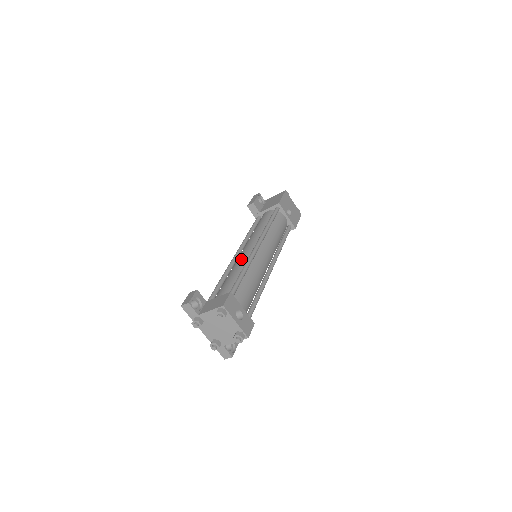
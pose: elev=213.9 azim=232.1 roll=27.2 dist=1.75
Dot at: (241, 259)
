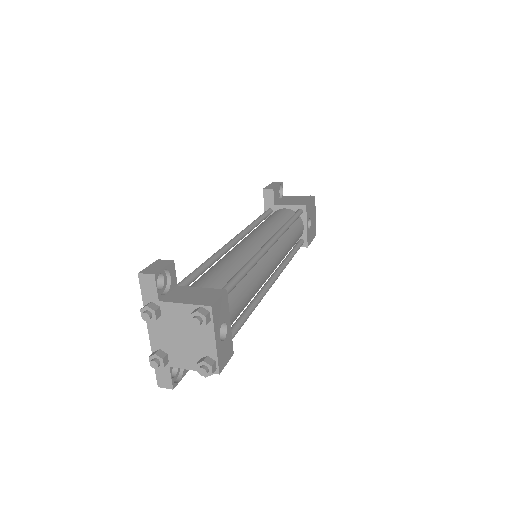
Dot at: (243, 249)
